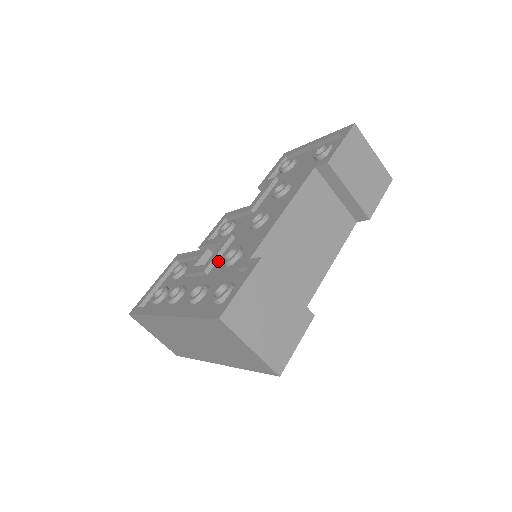
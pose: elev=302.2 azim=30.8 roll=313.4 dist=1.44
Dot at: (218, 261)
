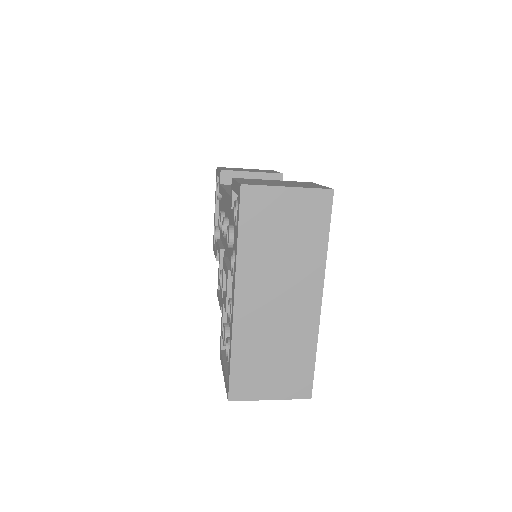
Dot at: occluded
